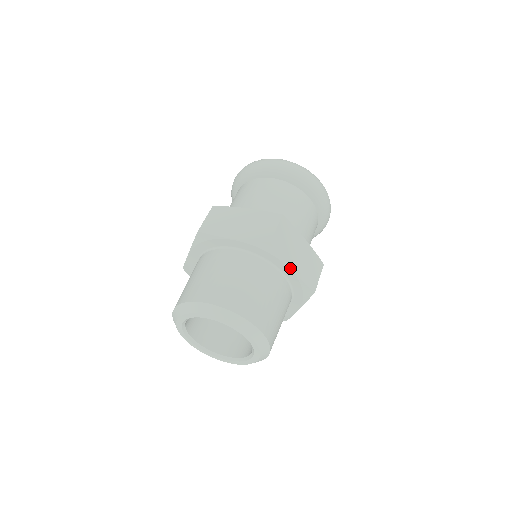
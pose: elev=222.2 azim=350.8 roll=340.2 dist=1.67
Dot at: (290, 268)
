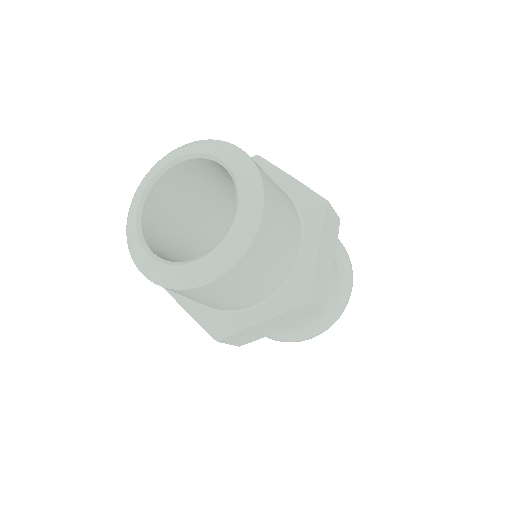
Dot at: (318, 244)
